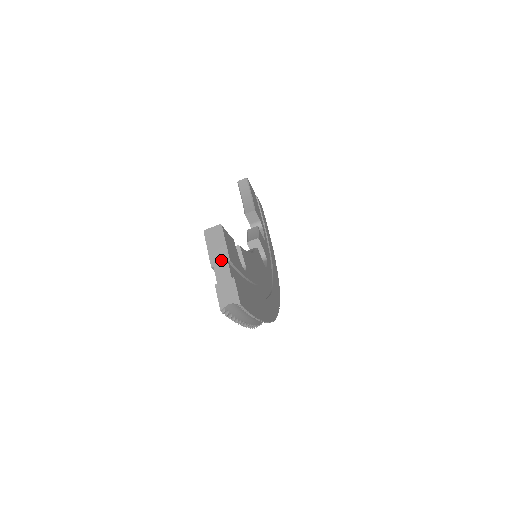
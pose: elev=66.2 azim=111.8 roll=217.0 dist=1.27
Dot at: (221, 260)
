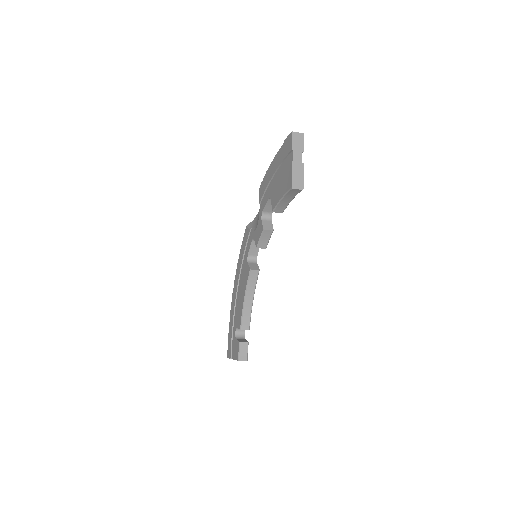
Dot at: occluded
